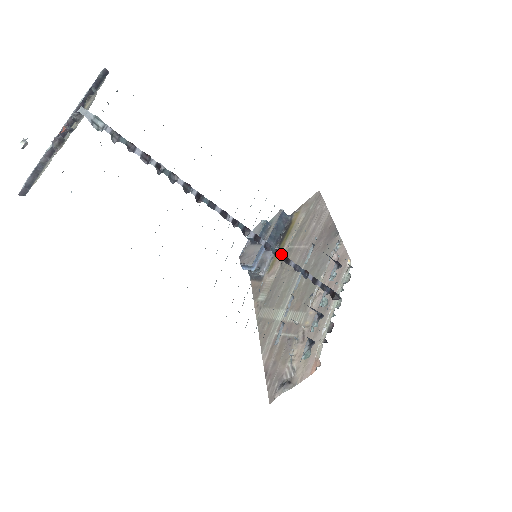
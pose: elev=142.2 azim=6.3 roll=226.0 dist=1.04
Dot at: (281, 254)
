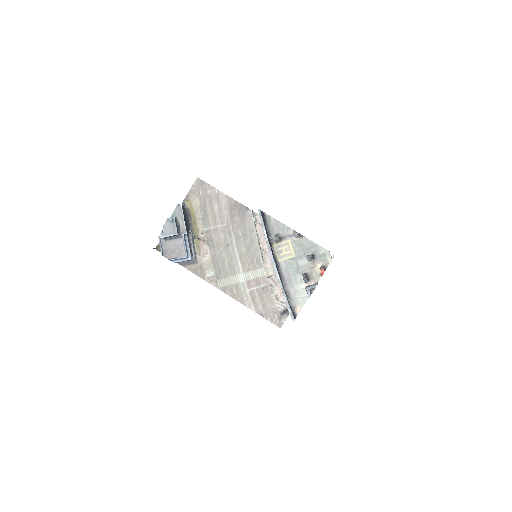
Dot at: occluded
